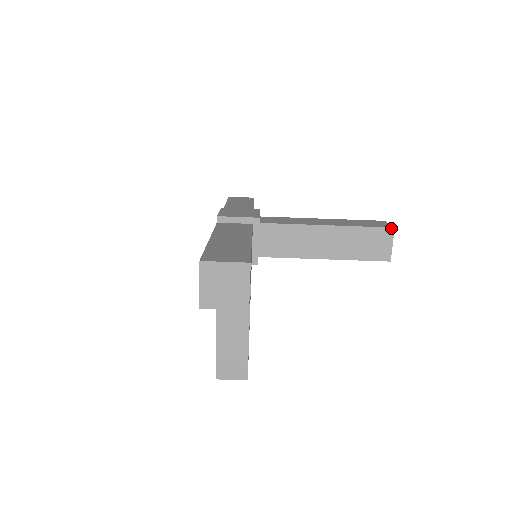
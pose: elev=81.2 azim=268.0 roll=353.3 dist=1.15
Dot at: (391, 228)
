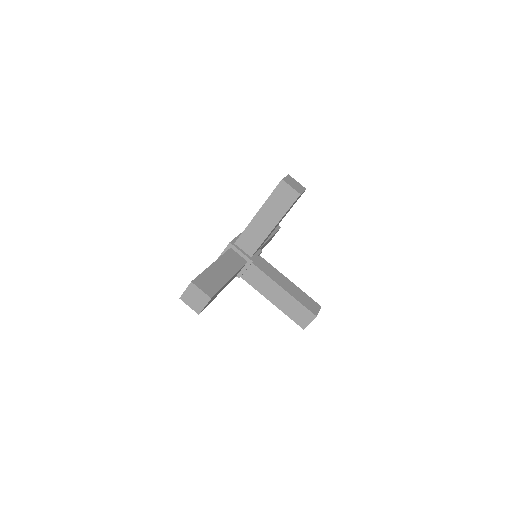
Dot at: (281, 181)
